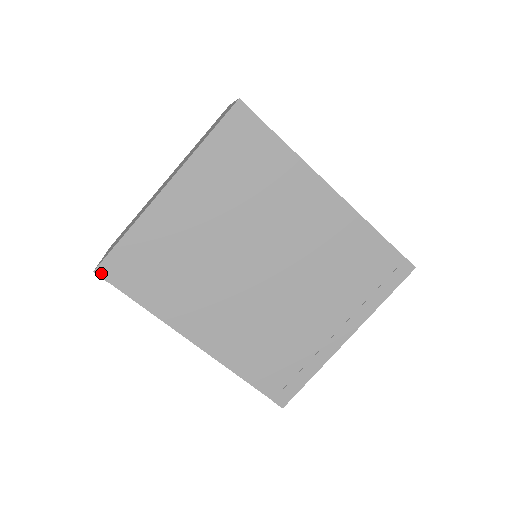
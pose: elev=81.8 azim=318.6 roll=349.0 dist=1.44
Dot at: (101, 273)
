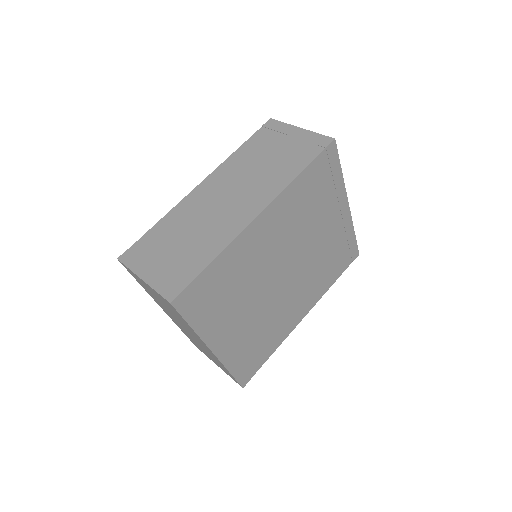
Dot at: (245, 383)
